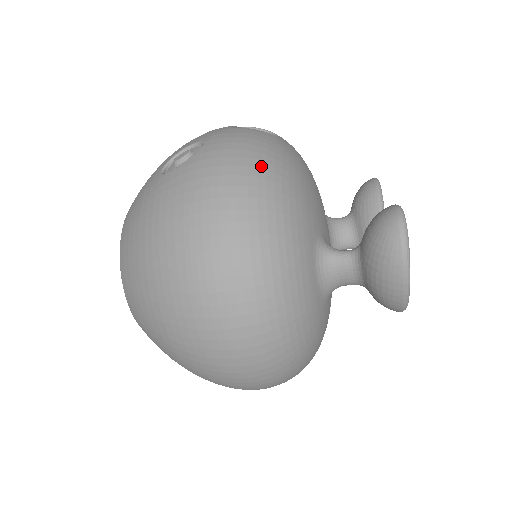
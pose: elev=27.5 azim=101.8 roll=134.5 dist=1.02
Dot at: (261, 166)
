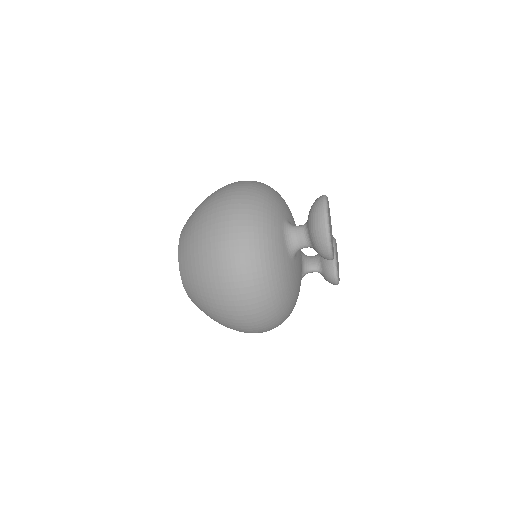
Dot at: (262, 184)
